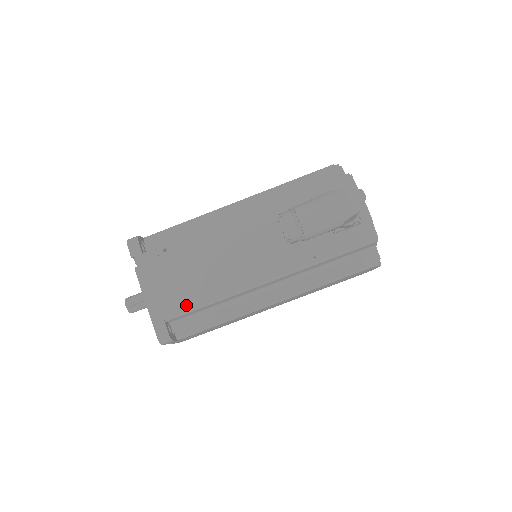
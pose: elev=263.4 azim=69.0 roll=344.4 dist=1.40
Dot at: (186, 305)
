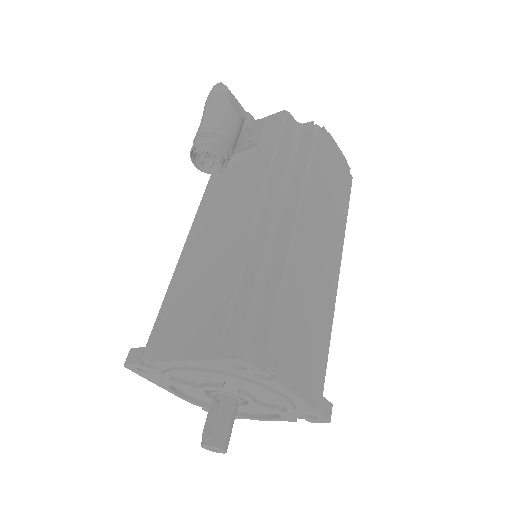
Dot at: (223, 306)
